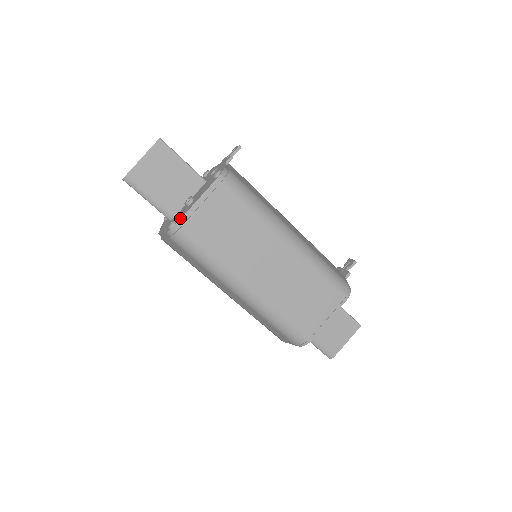
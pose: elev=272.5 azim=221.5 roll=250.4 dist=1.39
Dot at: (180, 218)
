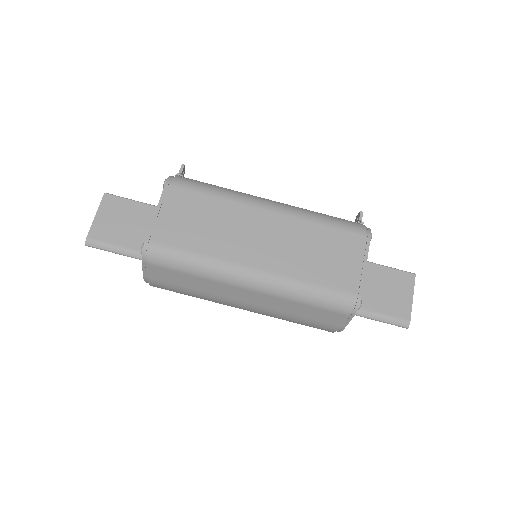
Dot at: (147, 235)
